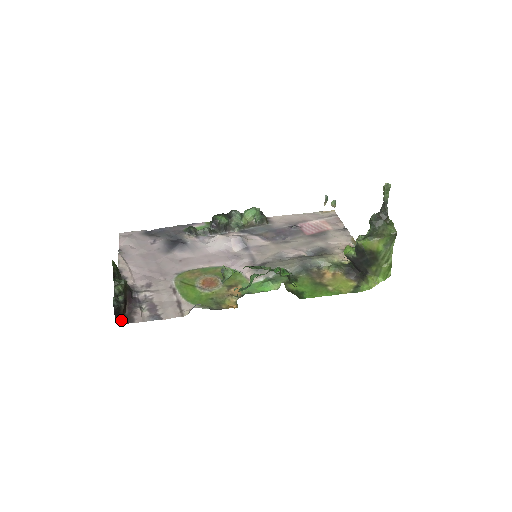
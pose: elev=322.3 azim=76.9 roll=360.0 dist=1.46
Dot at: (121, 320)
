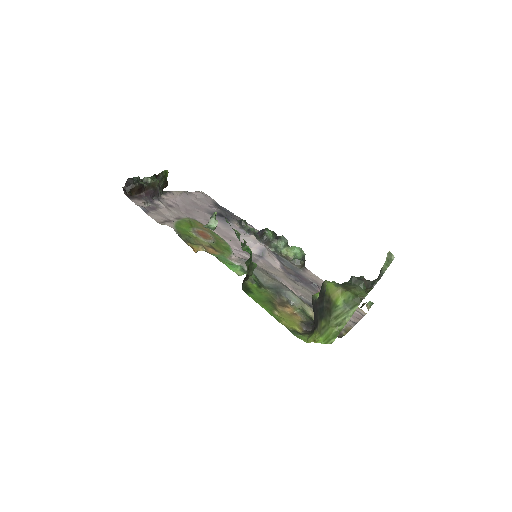
Dot at: (126, 191)
